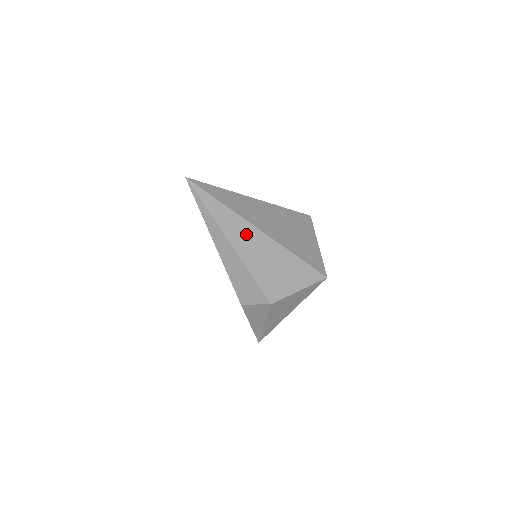
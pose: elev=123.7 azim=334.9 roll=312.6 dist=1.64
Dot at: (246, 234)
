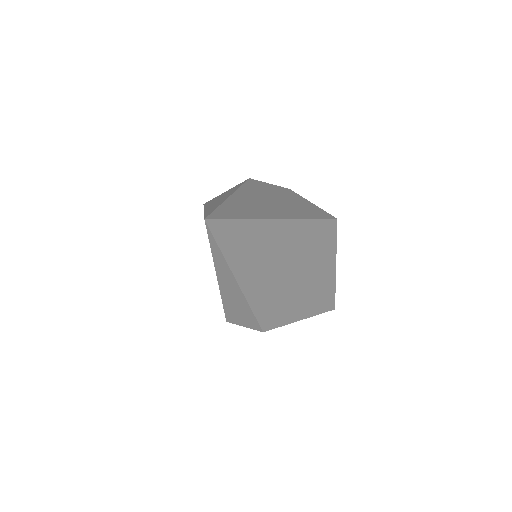
Dot at: (263, 277)
